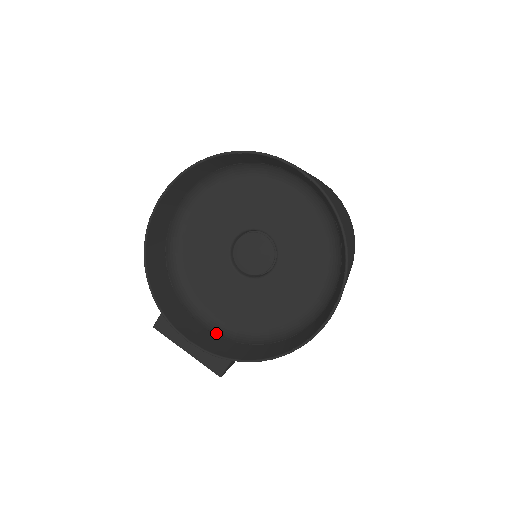
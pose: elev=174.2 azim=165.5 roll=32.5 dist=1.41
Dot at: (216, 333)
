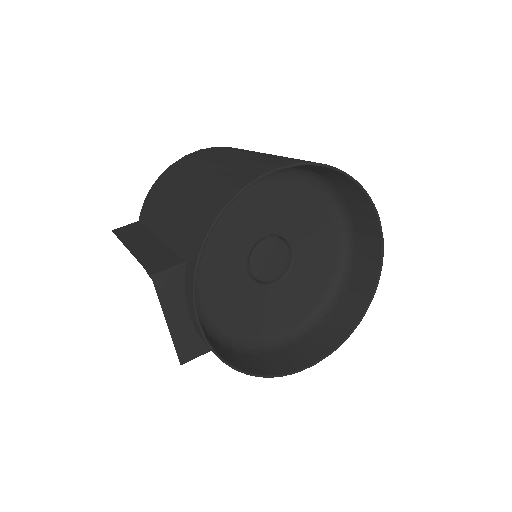
Dot at: occluded
